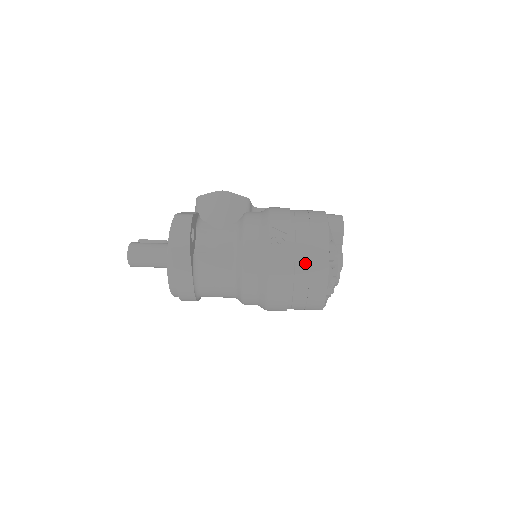
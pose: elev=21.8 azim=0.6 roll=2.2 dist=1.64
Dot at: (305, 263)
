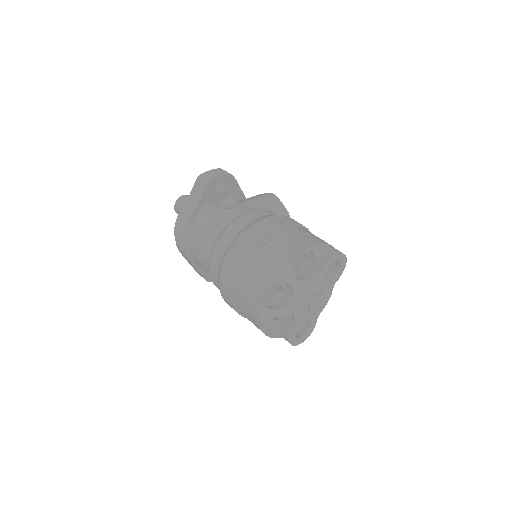
Dot at: (273, 248)
